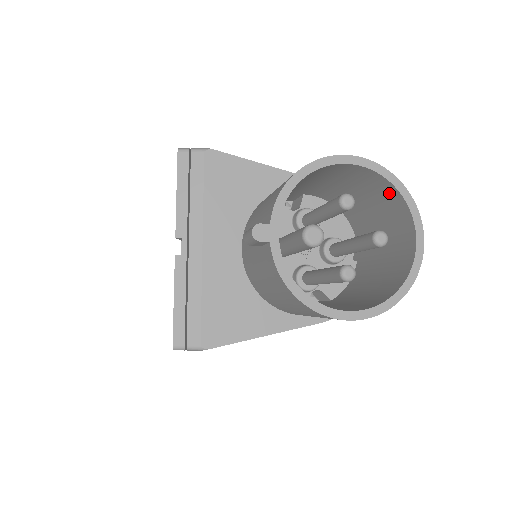
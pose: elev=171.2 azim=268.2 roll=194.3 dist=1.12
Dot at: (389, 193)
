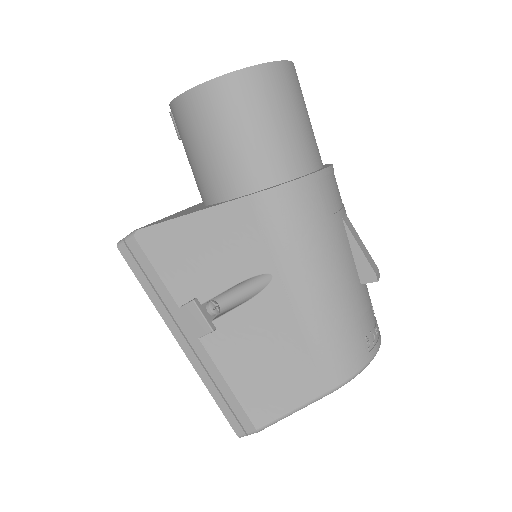
Dot at: occluded
